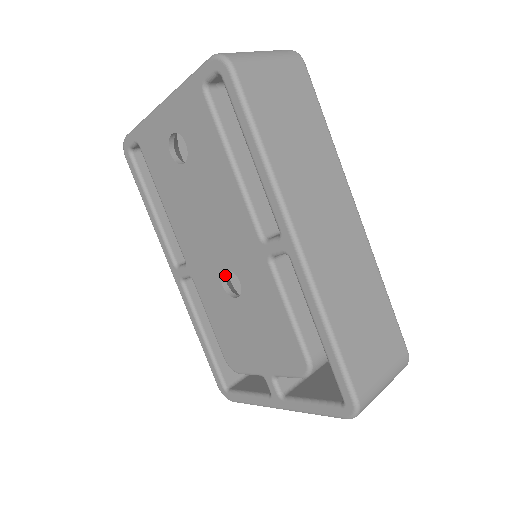
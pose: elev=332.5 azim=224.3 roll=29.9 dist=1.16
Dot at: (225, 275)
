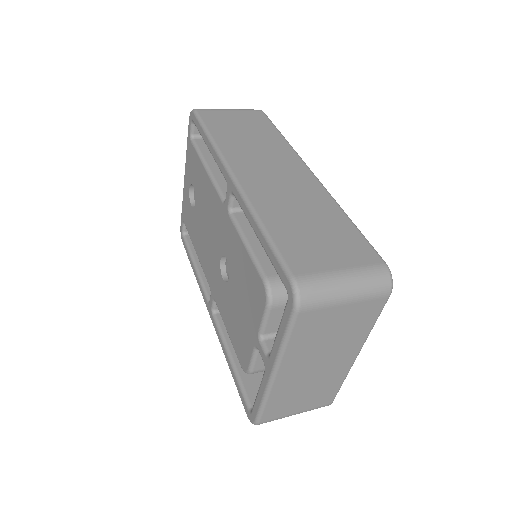
Dot at: (227, 272)
